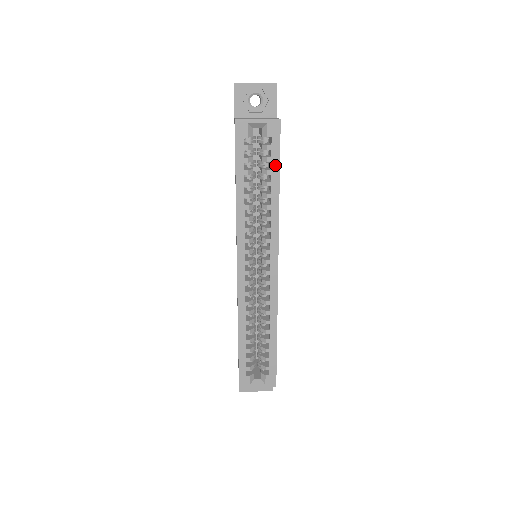
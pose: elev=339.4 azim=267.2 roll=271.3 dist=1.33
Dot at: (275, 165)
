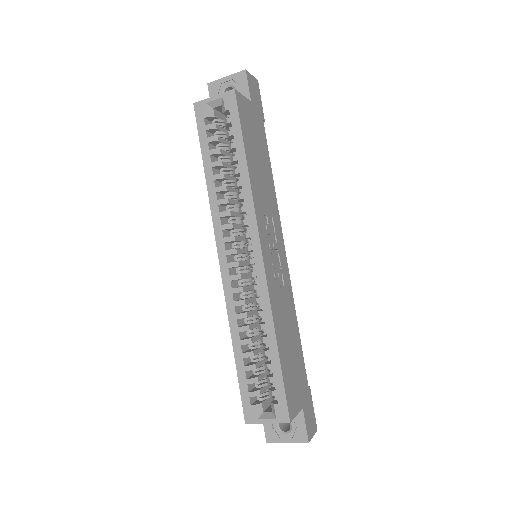
Dot at: (238, 137)
